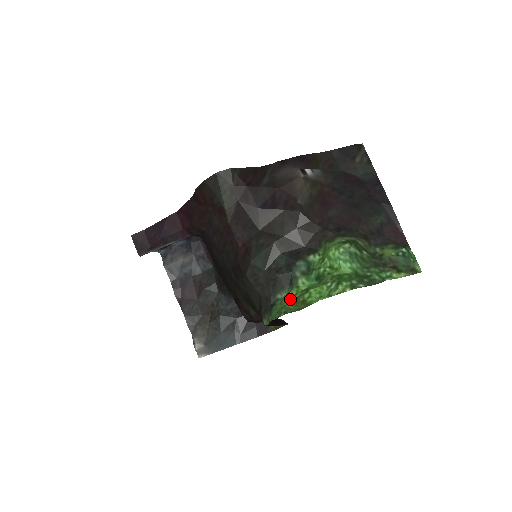
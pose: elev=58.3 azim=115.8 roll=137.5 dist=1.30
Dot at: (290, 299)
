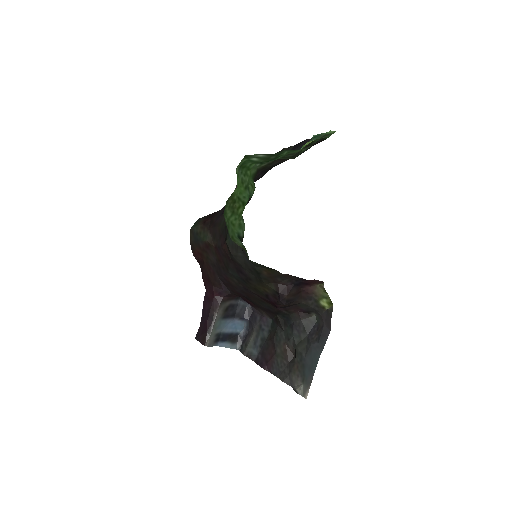
Dot at: (237, 217)
